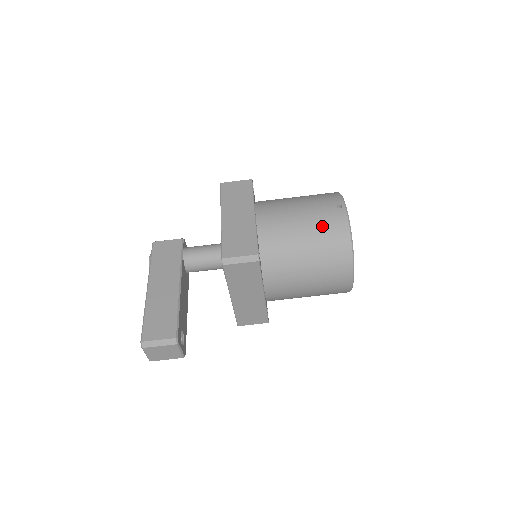
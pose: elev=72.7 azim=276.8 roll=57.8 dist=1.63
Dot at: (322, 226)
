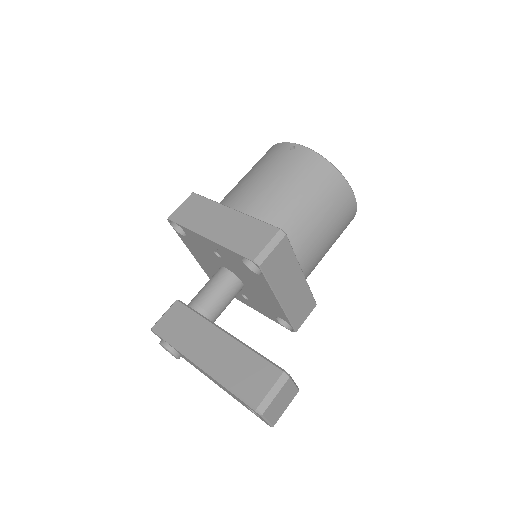
Dot at: (298, 171)
